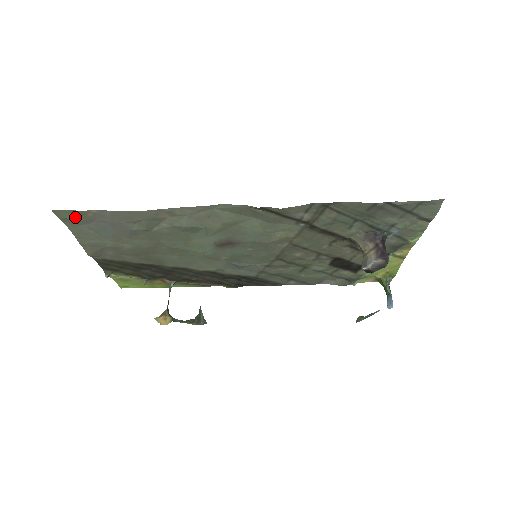
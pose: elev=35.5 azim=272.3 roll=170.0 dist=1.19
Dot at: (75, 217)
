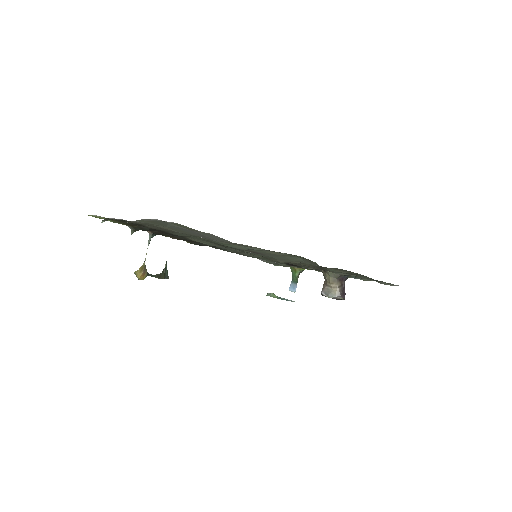
Dot at: (179, 225)
